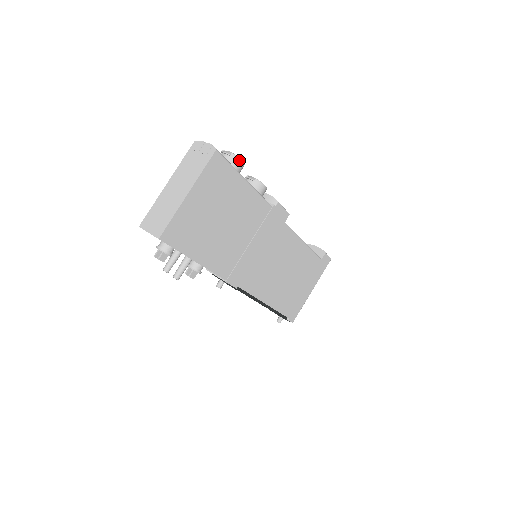
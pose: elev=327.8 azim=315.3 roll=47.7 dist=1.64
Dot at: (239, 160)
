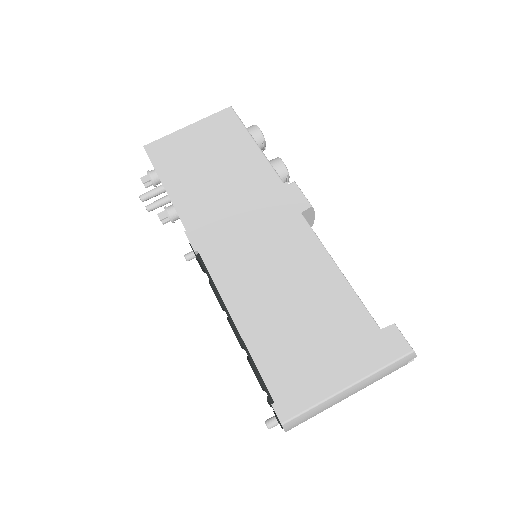
Dot at: (256, 126)
